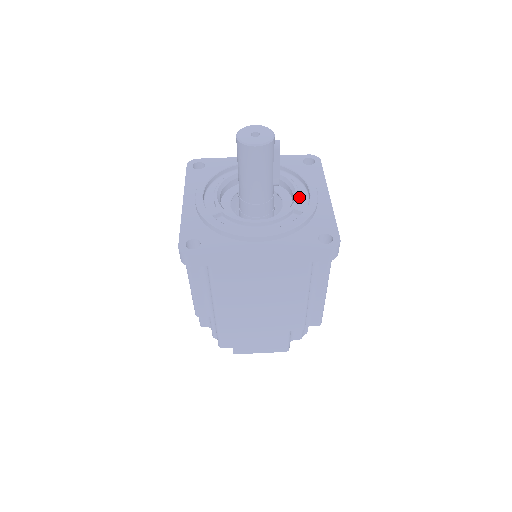
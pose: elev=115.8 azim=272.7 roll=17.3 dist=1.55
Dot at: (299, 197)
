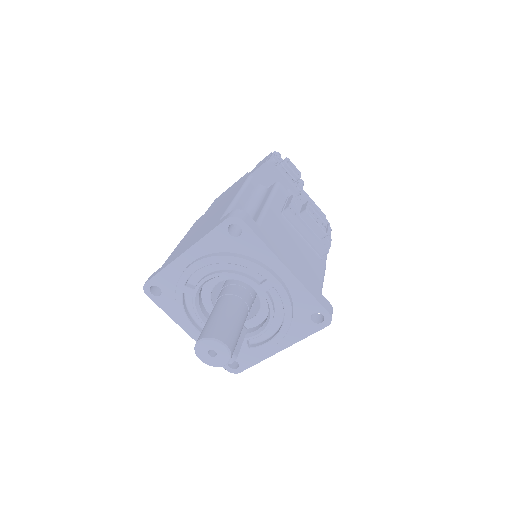
Dot at: occluded
